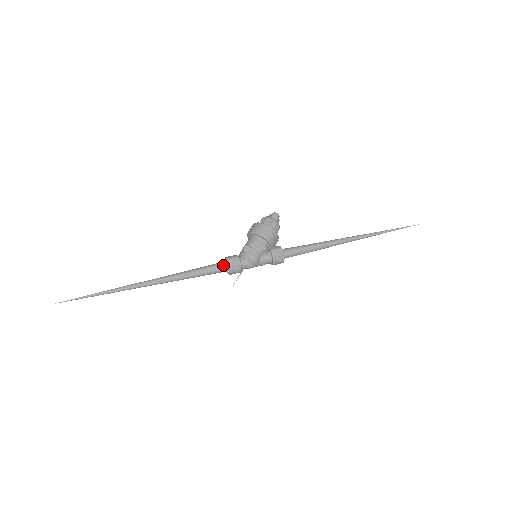
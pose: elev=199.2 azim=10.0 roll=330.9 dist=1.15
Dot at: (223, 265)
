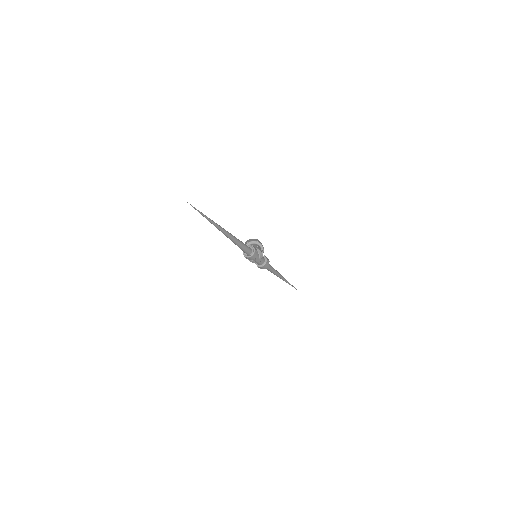
Dot at: (250, 248)
